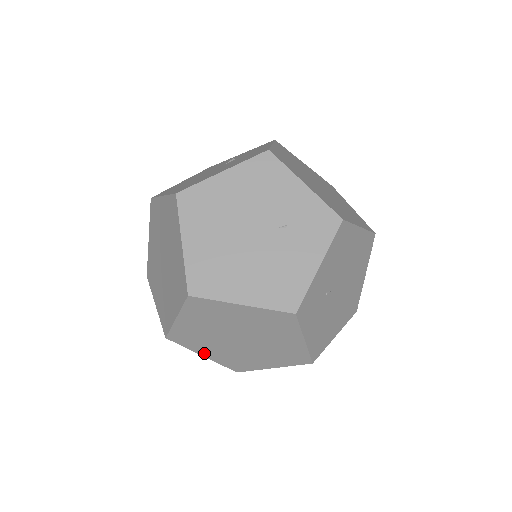
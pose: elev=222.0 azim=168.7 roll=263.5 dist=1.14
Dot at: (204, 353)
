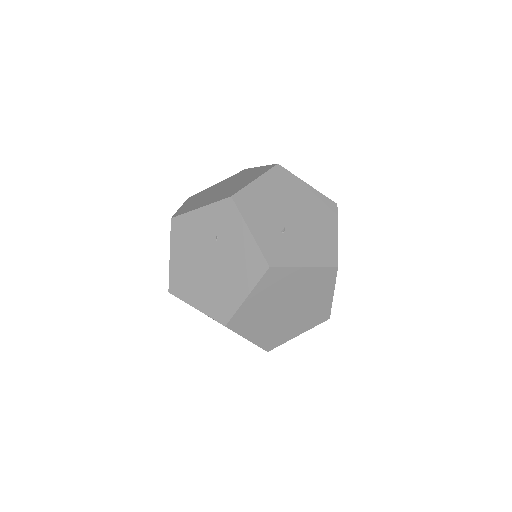
Dot at: (296, 334)
